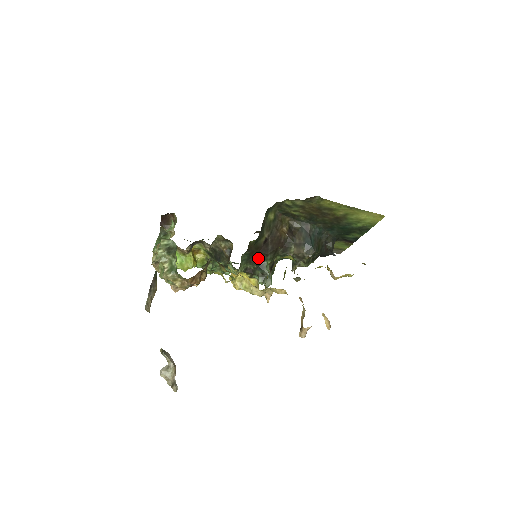
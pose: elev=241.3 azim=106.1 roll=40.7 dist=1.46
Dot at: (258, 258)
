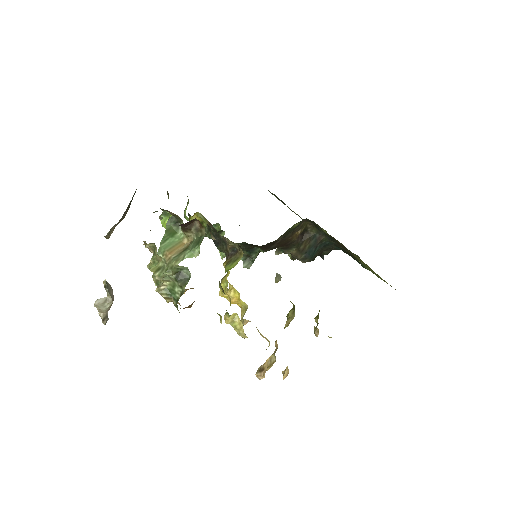
Dot at: (255, 246)
